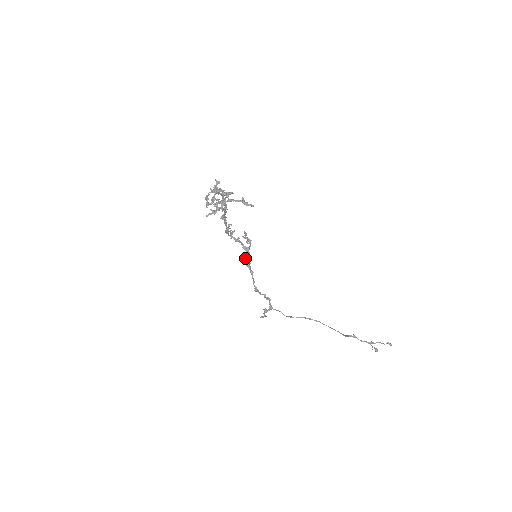
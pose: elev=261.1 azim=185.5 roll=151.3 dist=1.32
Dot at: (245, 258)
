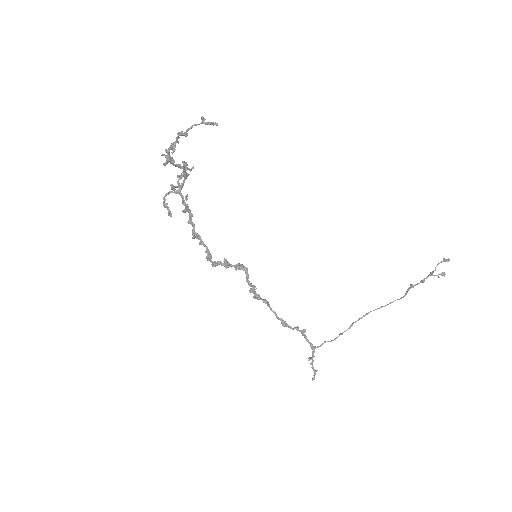
Dot at: (247, 280)
